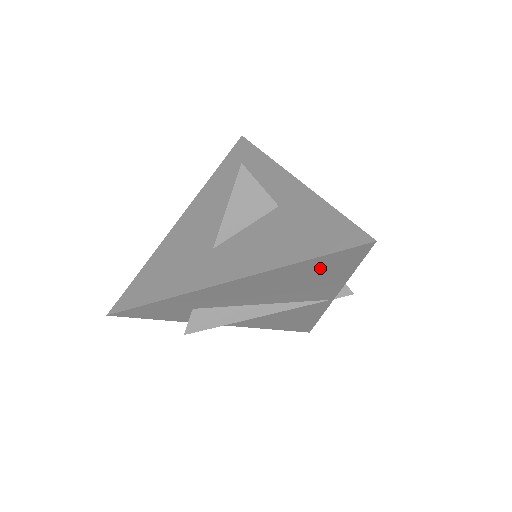
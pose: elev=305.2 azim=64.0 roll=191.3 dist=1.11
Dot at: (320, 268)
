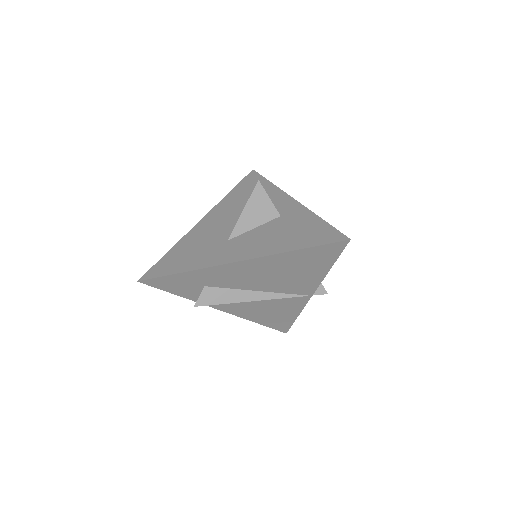
Dot at: (308, 259)
